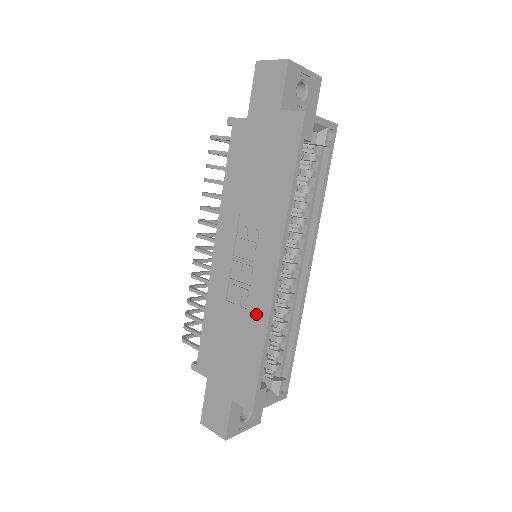
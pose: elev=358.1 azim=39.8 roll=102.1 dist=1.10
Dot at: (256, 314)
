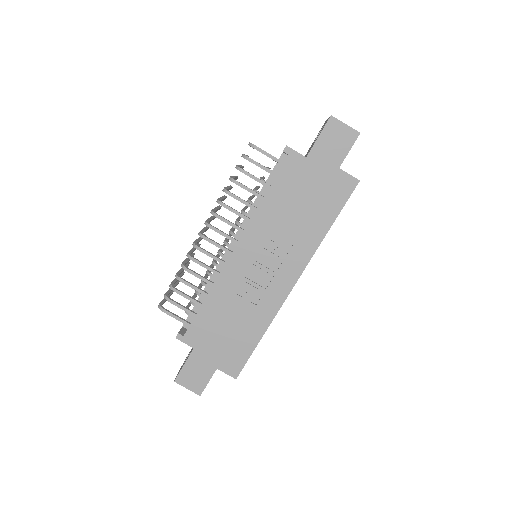
Dot at: (264, 311)
